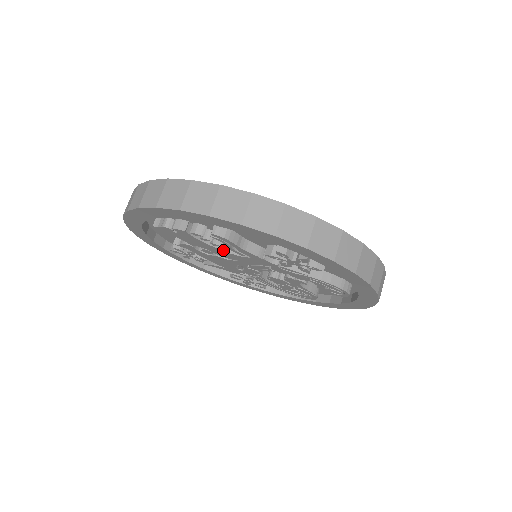
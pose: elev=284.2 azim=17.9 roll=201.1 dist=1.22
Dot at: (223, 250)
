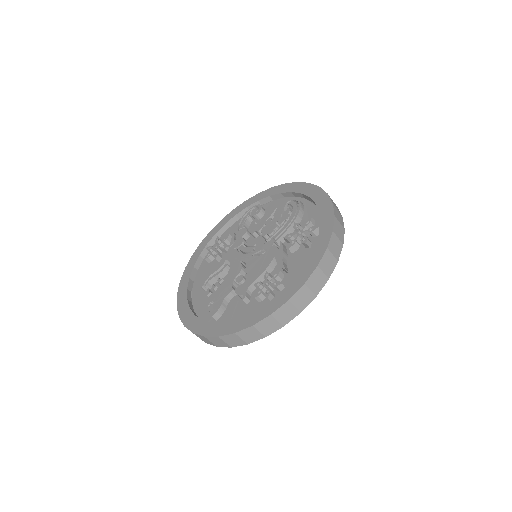
Dot at: occluded
